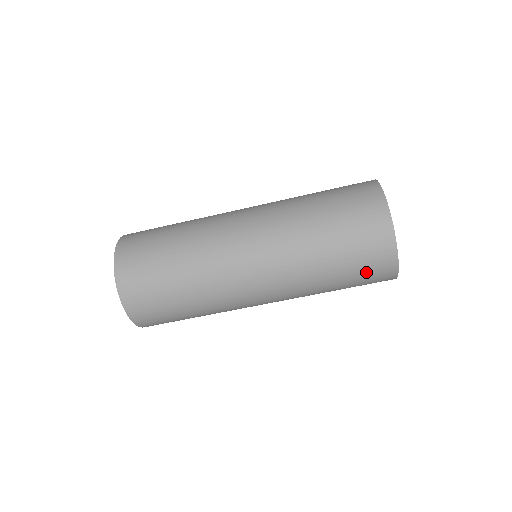
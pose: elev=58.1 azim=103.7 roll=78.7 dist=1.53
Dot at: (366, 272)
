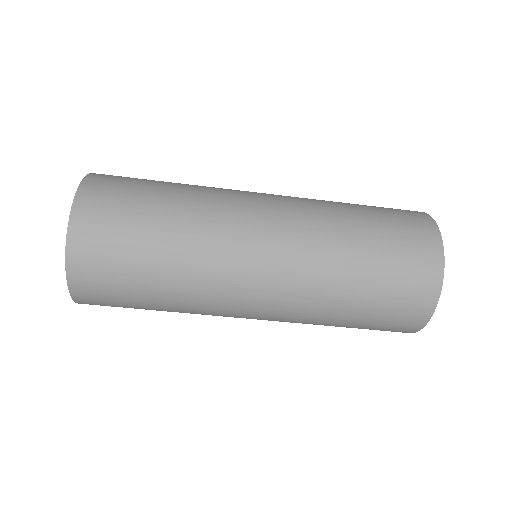
Dot at: occluded
